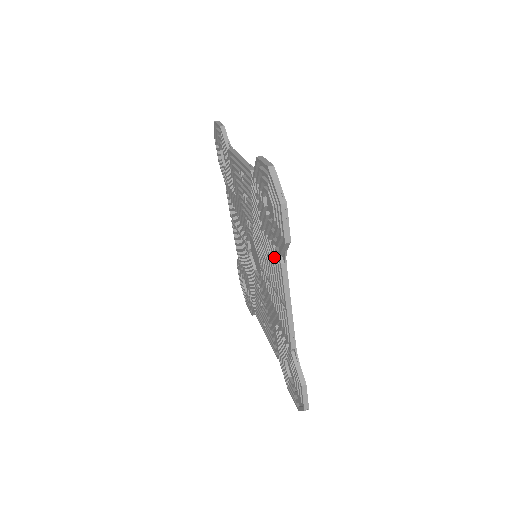
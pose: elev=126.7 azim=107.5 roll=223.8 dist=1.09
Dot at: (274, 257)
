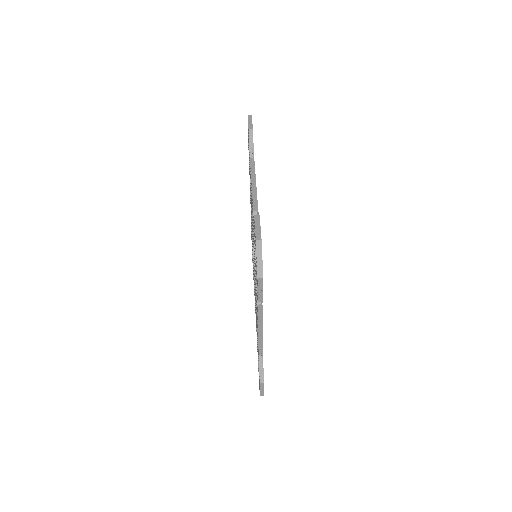
Dot at: (256, 291)
